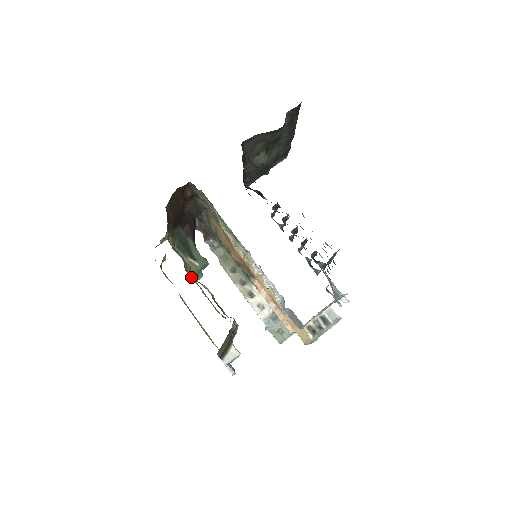
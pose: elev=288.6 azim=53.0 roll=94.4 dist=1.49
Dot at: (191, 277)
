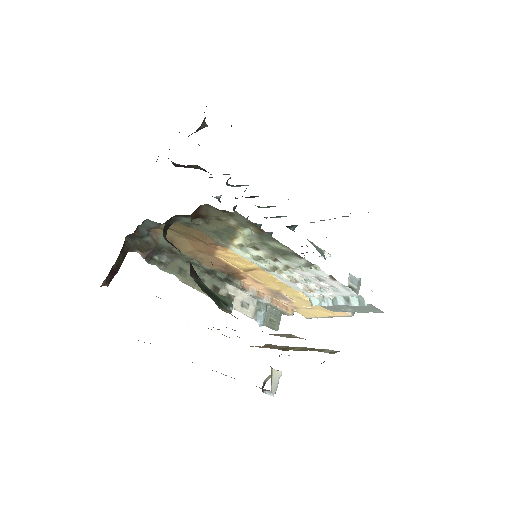
Dot at: occluded
